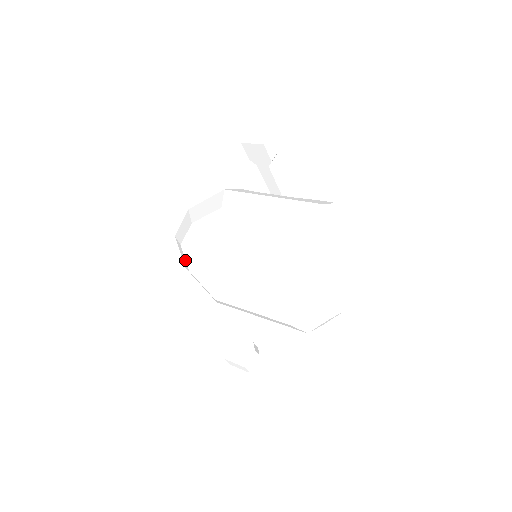
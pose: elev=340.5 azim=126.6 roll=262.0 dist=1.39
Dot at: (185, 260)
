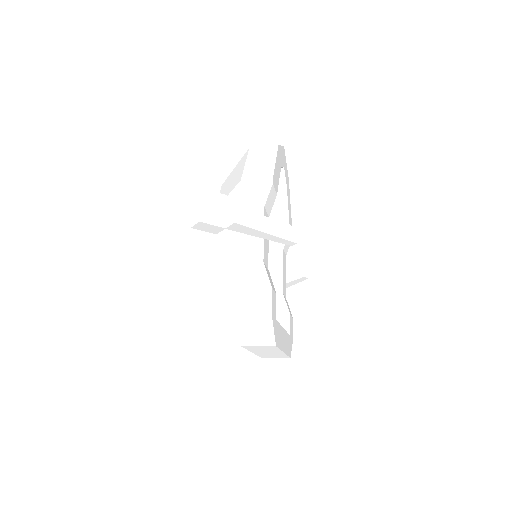
Dot at: occluded
